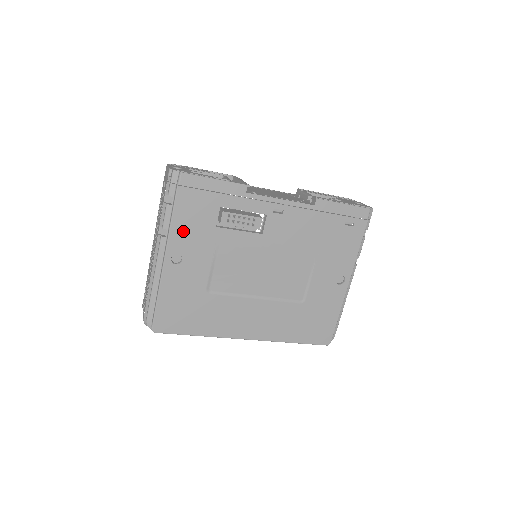
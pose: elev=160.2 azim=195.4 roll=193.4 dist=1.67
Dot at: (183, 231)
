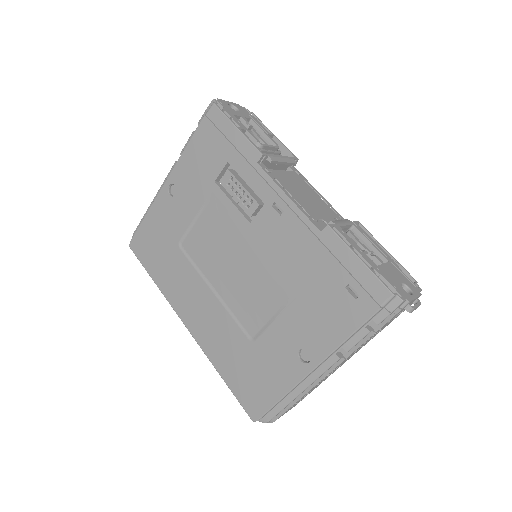
Dot at: (189, 166)
